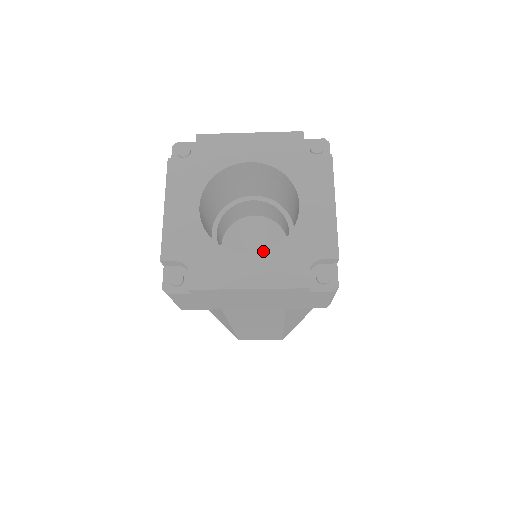
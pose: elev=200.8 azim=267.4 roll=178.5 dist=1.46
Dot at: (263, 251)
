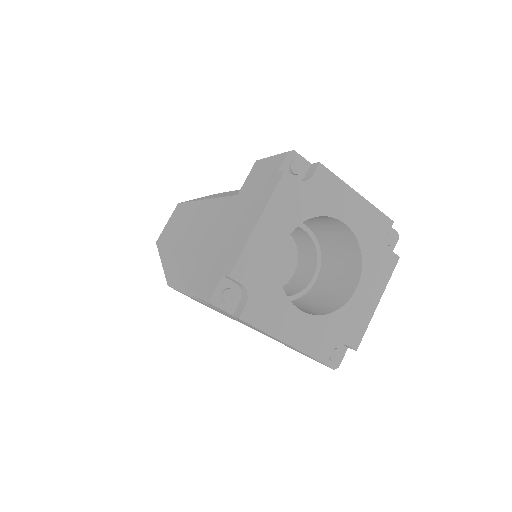
Dot at: (312, 315)
